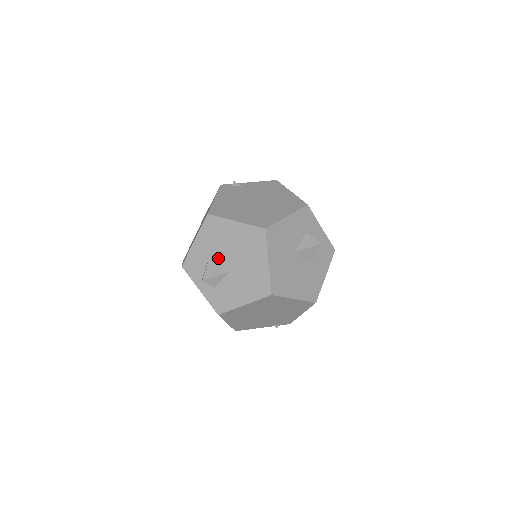
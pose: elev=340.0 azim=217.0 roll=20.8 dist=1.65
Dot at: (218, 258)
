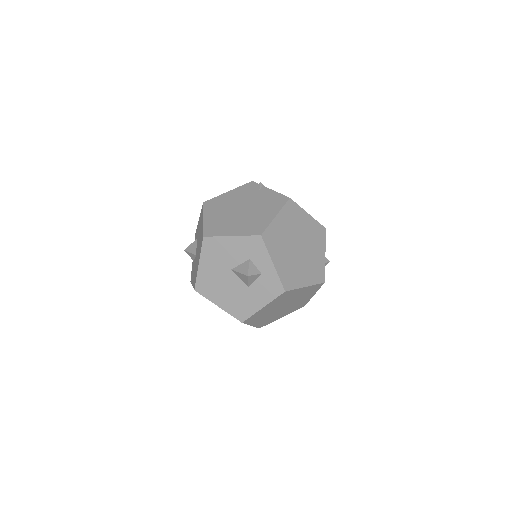
Dot at: (197, 240)
